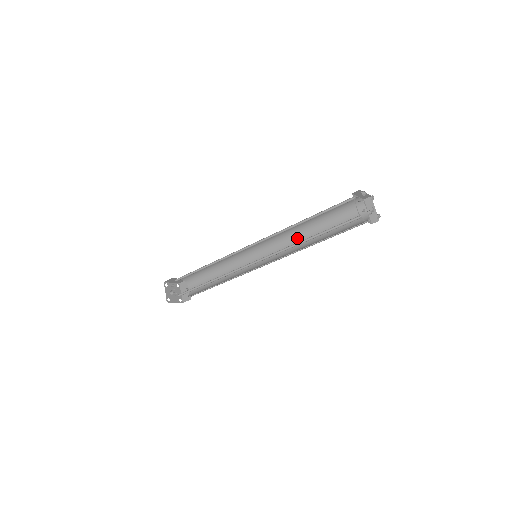
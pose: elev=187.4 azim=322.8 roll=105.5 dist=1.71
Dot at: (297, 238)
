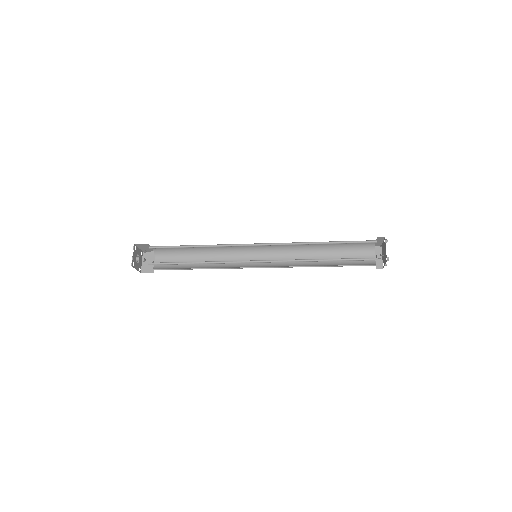
Dot at: (301, 255)
